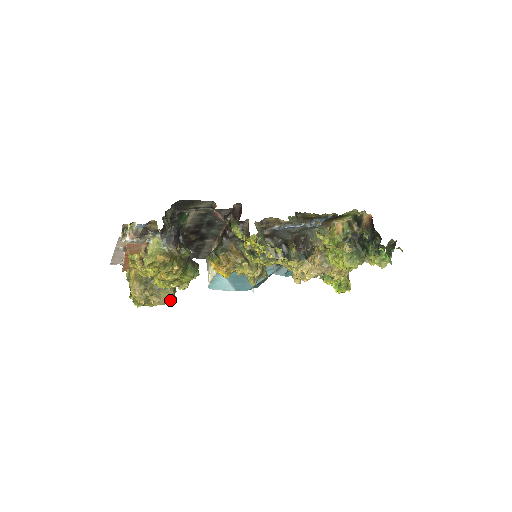
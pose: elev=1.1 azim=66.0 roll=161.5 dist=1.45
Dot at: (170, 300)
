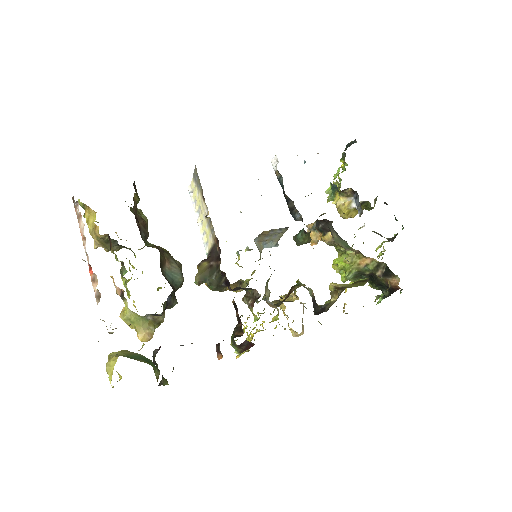
Dot at: occluded
